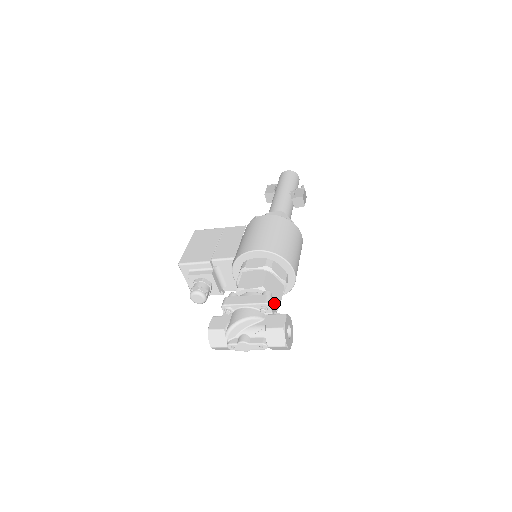
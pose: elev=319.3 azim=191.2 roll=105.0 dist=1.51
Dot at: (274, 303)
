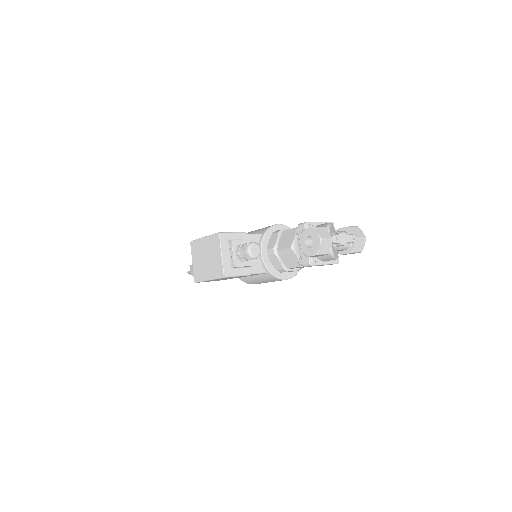
Dot at: occluded
